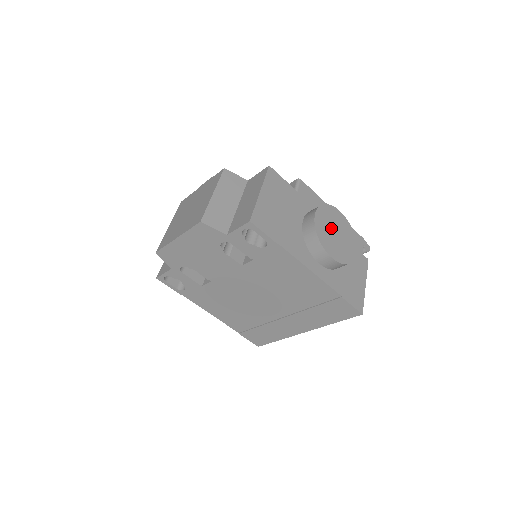
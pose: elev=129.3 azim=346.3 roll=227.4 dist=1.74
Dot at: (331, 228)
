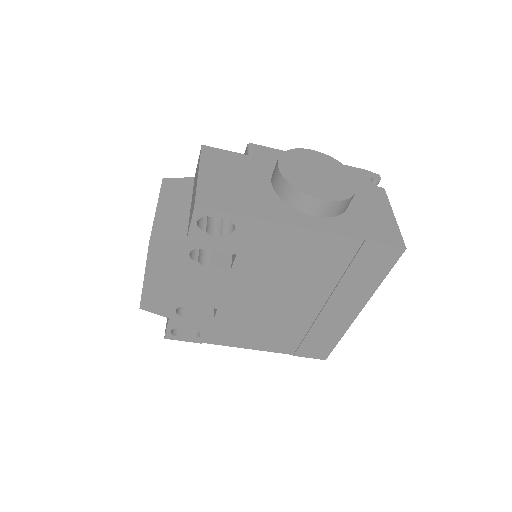
Dot at: (307, 170)
